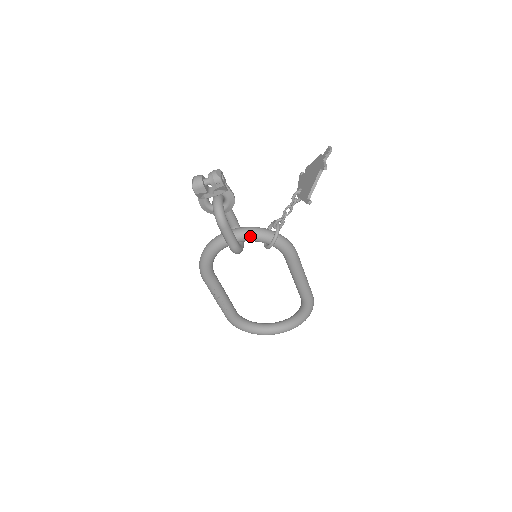
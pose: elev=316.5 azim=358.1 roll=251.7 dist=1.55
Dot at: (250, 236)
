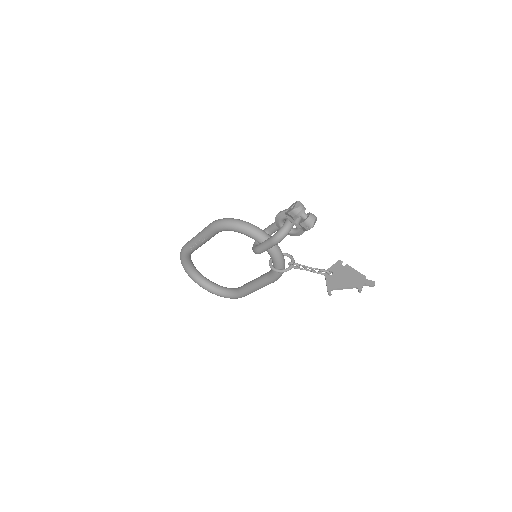
Dot at: (273, 253)
